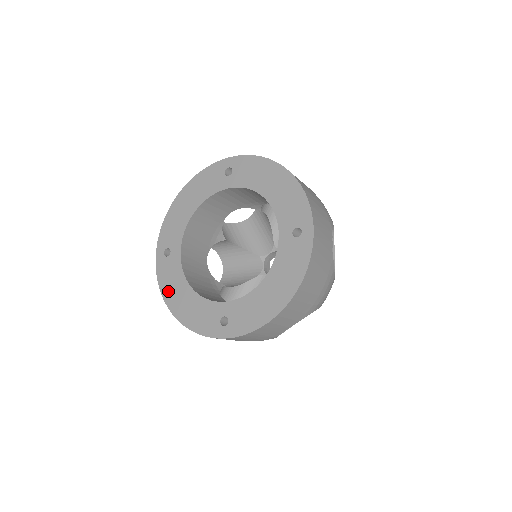
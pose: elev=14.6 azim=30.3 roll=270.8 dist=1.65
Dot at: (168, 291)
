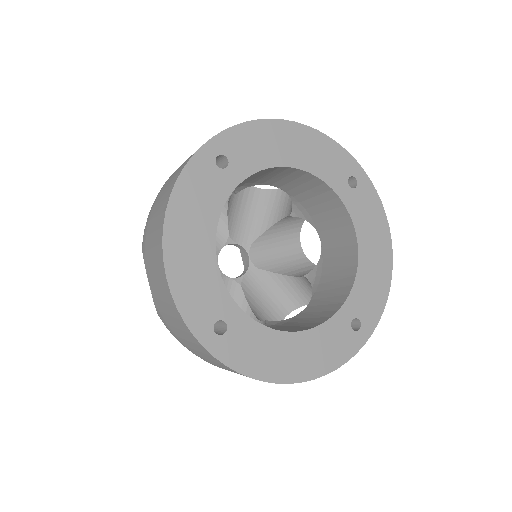
Dot at: (182, 207)
